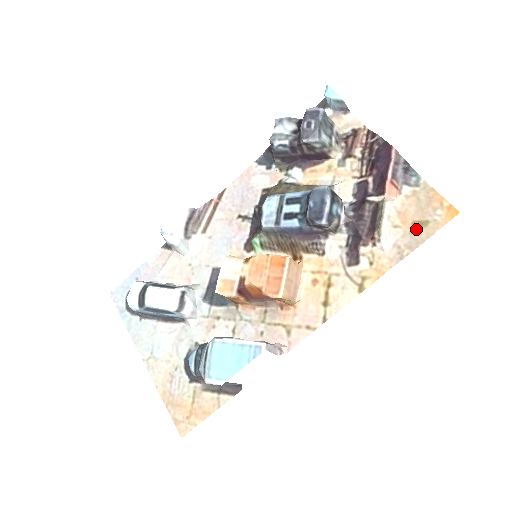
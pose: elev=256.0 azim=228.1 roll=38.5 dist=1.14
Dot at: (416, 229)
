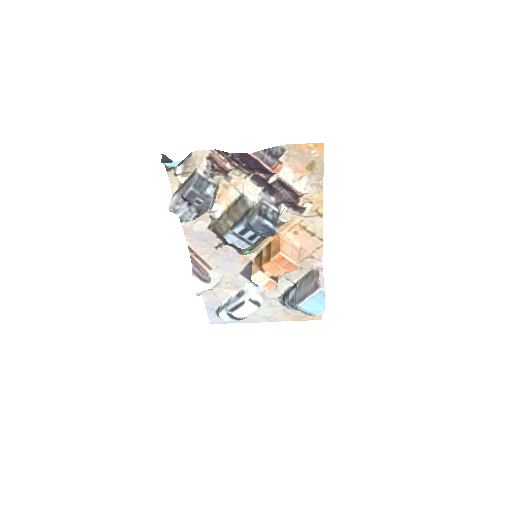
Dot at: (312, 170)
